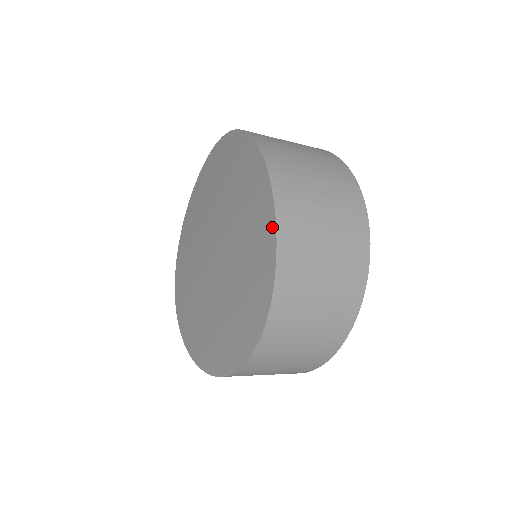
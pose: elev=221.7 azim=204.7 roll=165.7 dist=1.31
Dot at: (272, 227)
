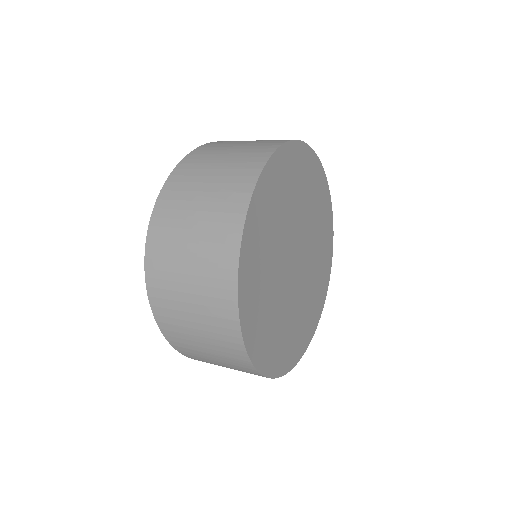
Dot at: occluded
